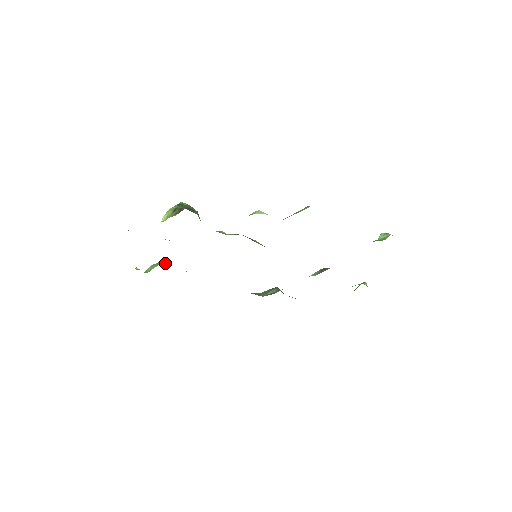
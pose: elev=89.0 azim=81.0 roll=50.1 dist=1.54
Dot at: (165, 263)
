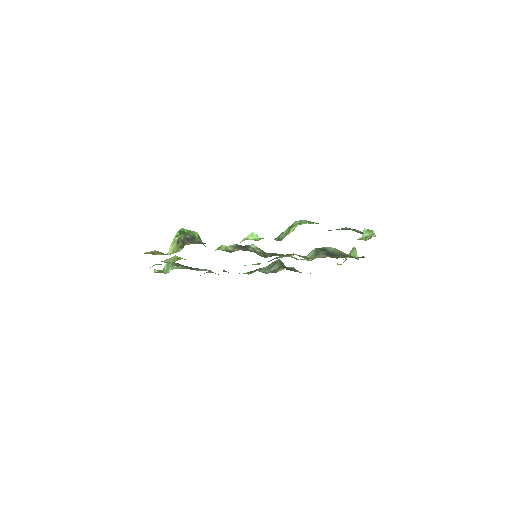
Dot at: (178, 264)
